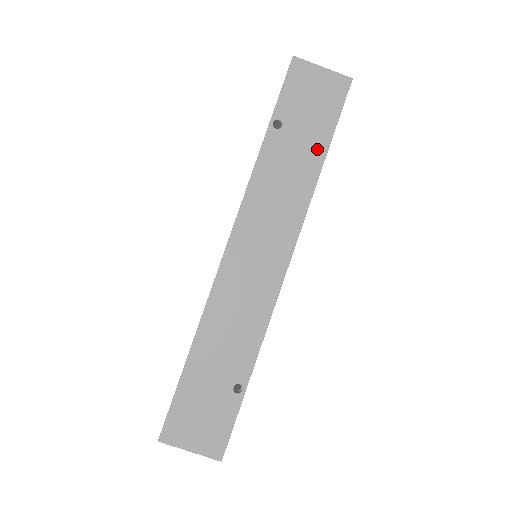
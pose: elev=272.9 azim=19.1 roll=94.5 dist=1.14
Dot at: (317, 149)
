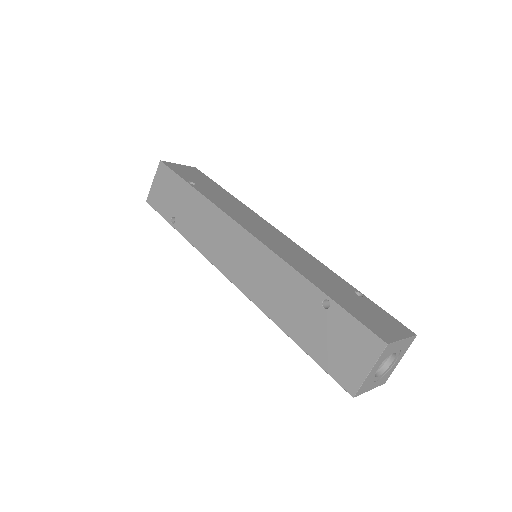
Dot at: (221, 190)
